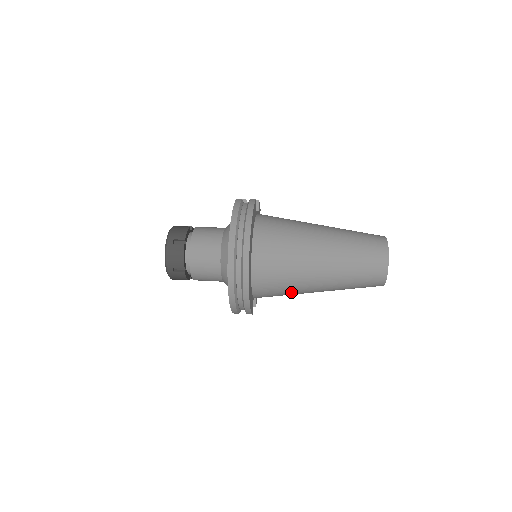
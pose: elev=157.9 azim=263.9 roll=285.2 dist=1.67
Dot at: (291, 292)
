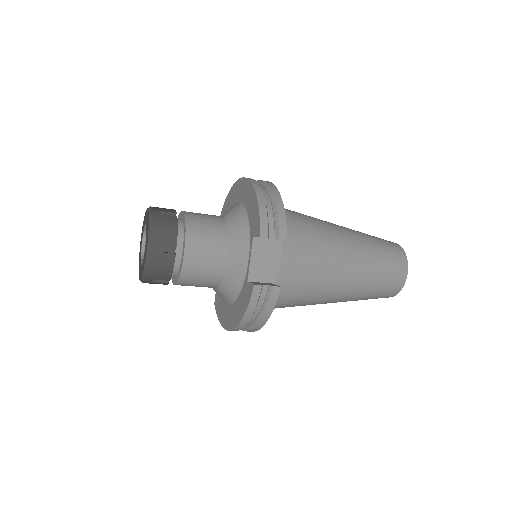
Dot at: (319, 239)
